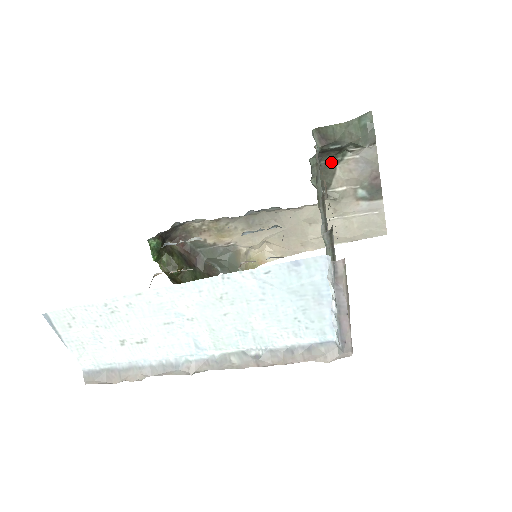
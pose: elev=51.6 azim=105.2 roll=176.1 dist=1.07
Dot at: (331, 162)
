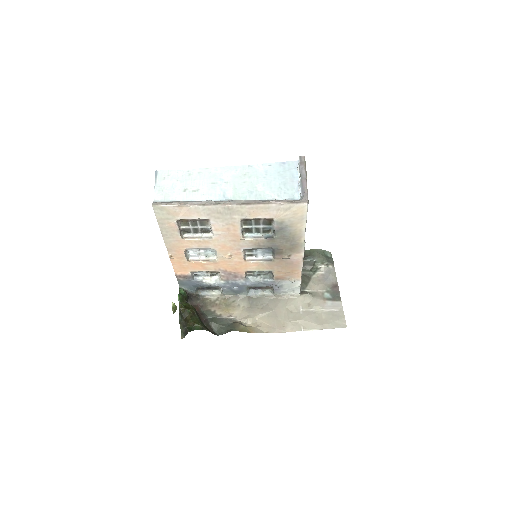
Dot at: (307, 274)
